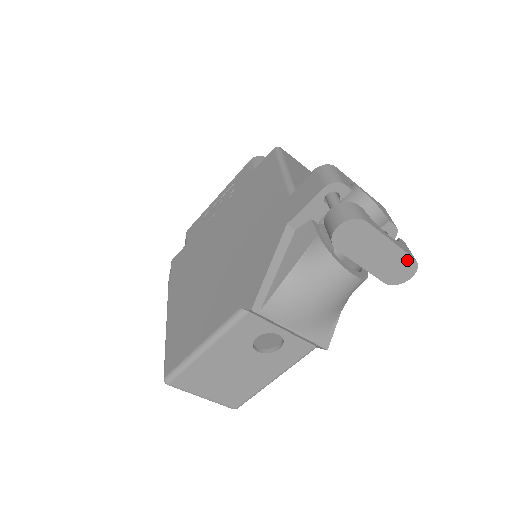
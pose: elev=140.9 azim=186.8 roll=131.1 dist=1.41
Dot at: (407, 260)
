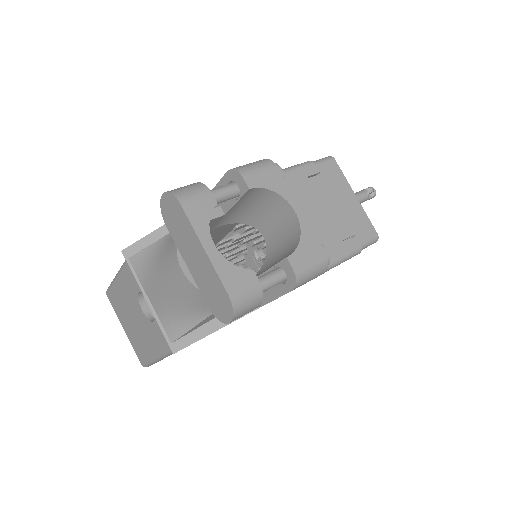
Dot at: (222, 290)
